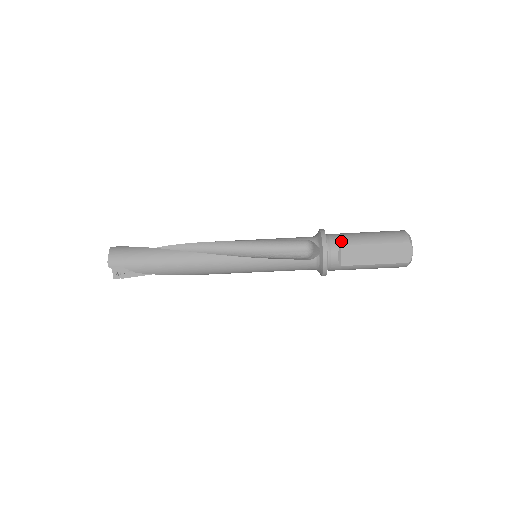
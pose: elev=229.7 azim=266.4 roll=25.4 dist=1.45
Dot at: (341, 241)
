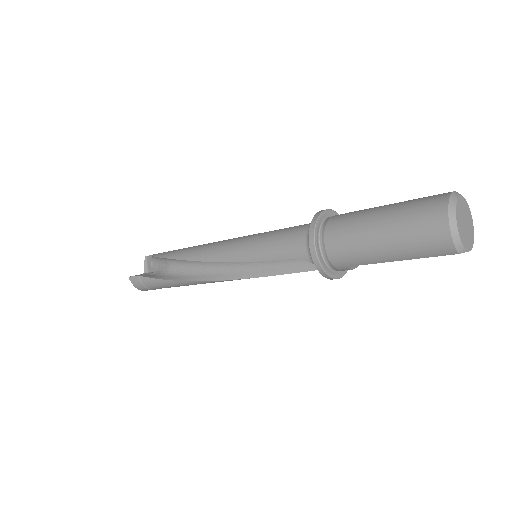
Dot at: (346, 263)
